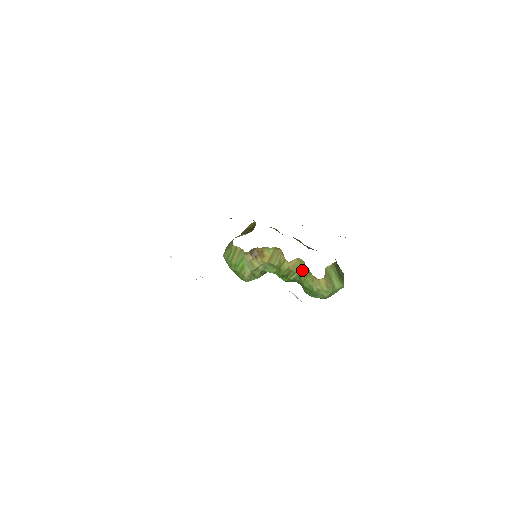
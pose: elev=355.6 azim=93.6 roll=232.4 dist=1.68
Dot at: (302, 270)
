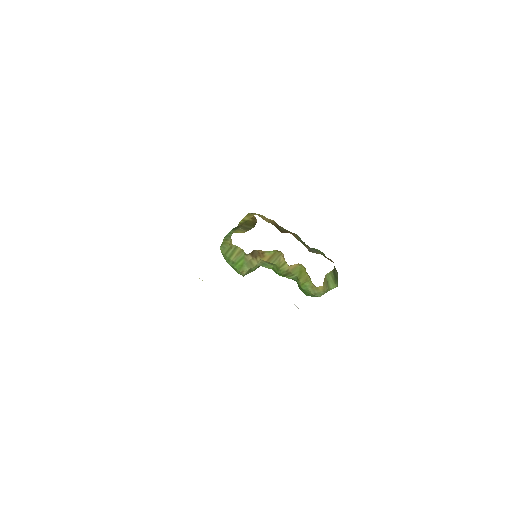
Dot at: (302, 274)
